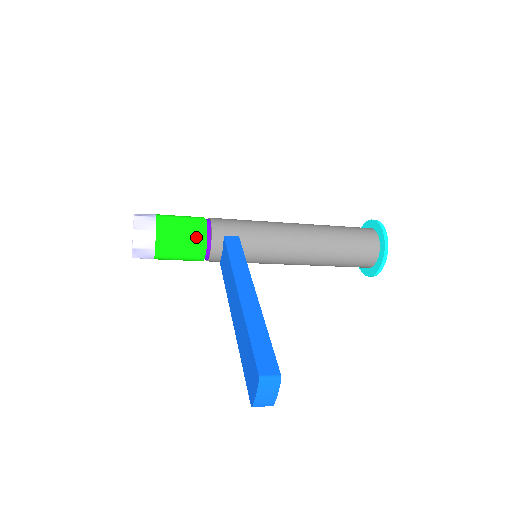
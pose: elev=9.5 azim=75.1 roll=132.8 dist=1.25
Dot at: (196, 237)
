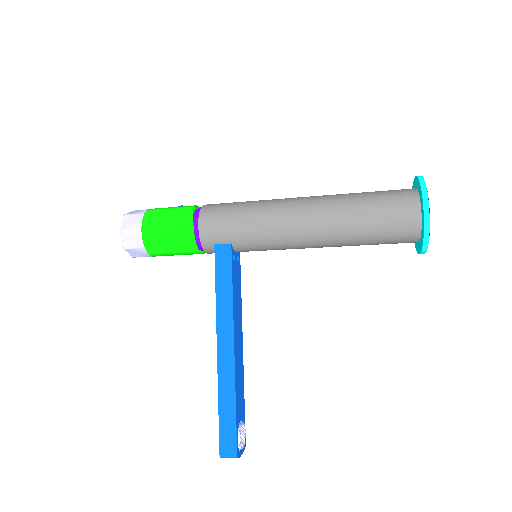
Dot at: (186, 248)
